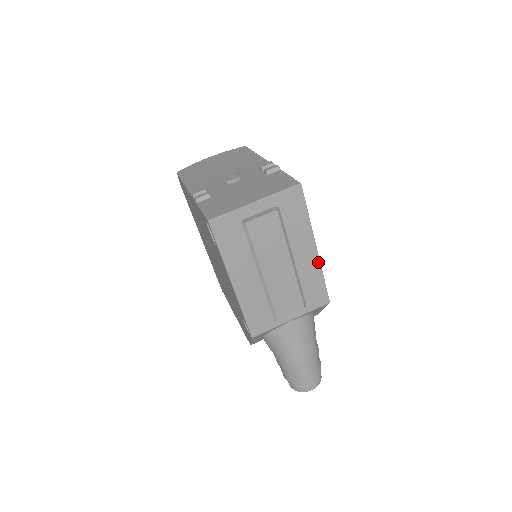
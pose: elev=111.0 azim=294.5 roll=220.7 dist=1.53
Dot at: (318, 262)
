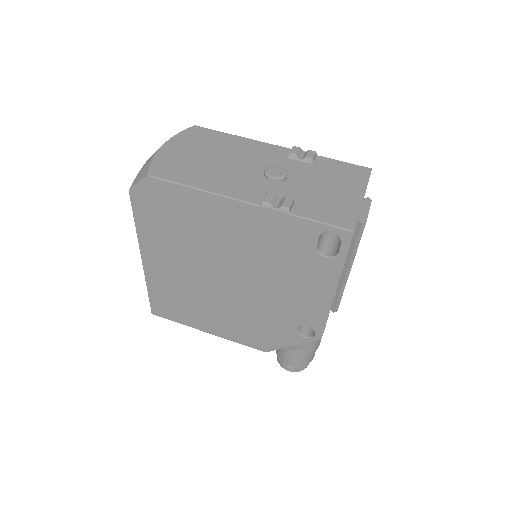
Dot at: occluded
